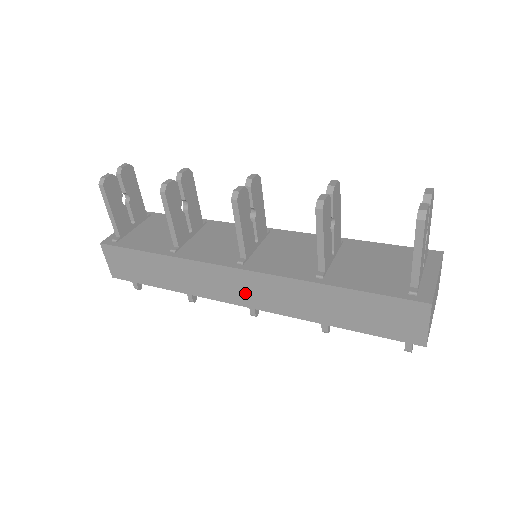
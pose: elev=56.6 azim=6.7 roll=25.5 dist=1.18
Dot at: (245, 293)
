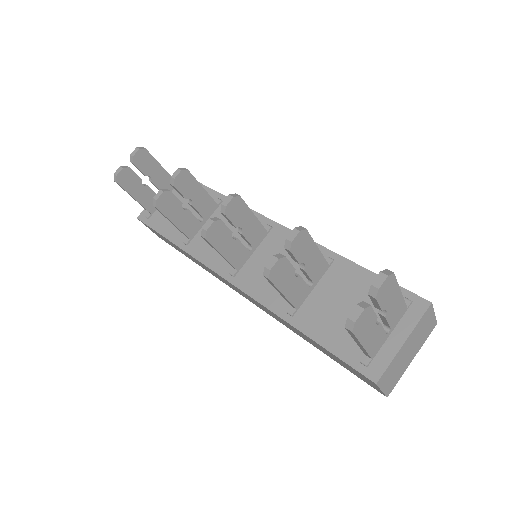
Dot at: (243, 295)
